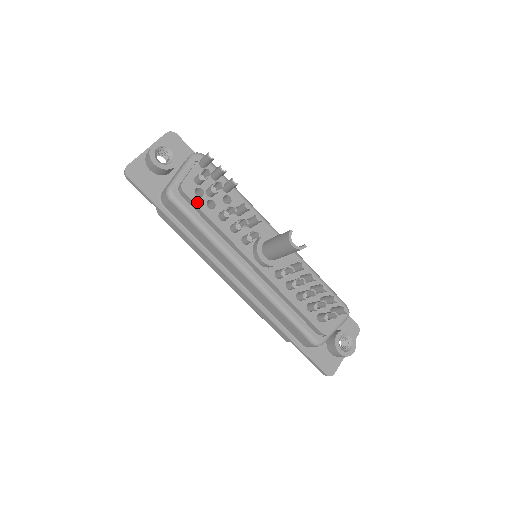
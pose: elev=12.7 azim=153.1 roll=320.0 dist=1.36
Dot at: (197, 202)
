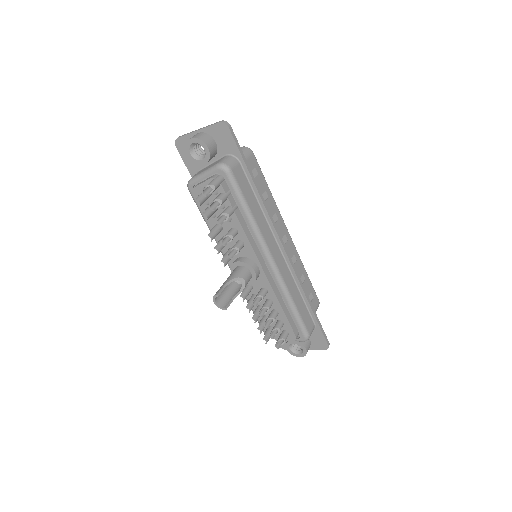
Dot at: (201, 207)
